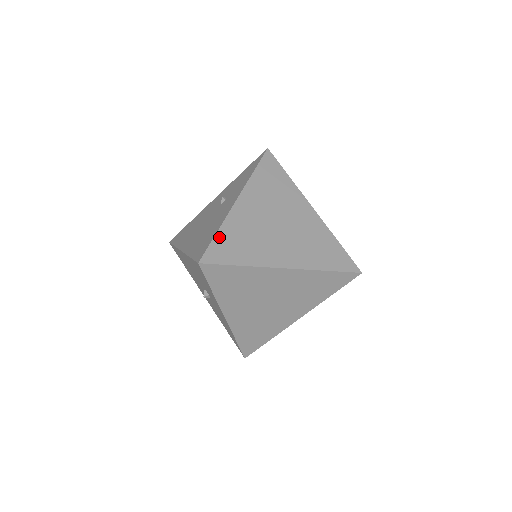
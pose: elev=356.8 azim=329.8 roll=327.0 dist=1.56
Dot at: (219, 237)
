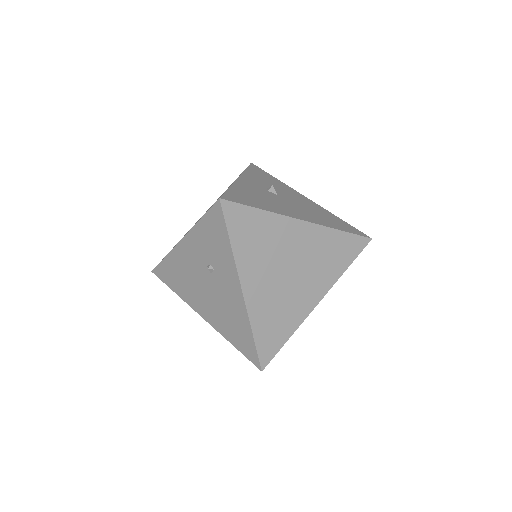
Dot at: (258, 338)
